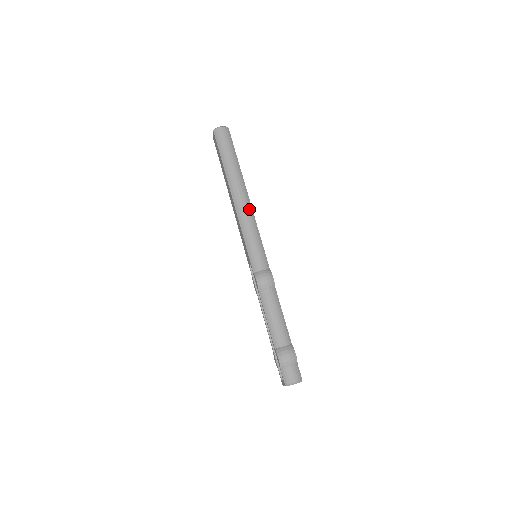
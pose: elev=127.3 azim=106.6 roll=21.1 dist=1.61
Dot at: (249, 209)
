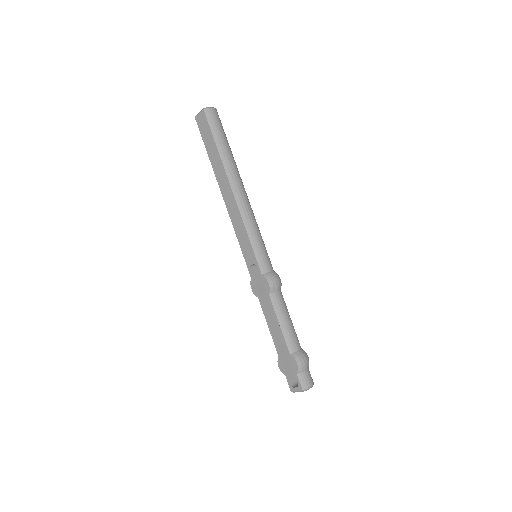
Dot at: (250, 205)
